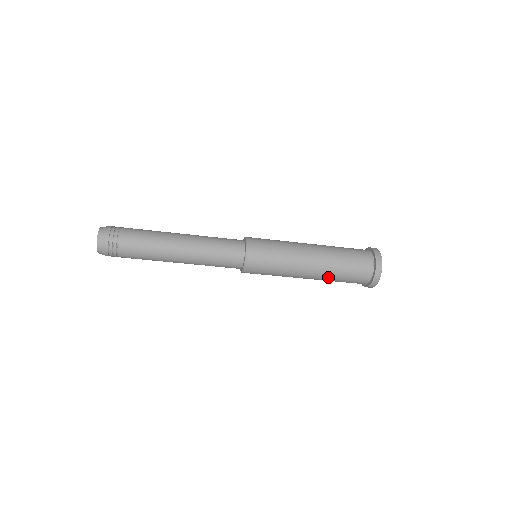
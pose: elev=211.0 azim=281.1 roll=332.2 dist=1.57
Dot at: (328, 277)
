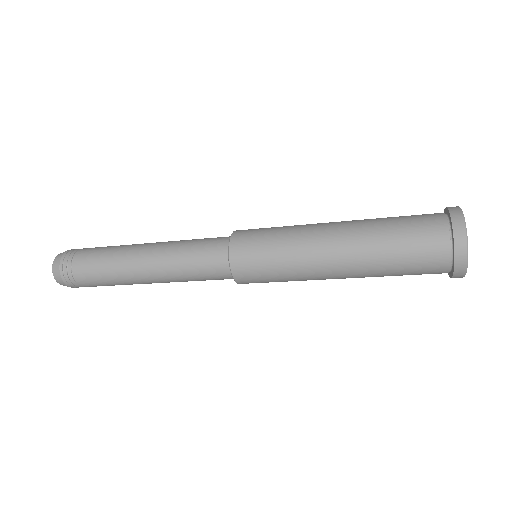
Dot at: (371, 274)
